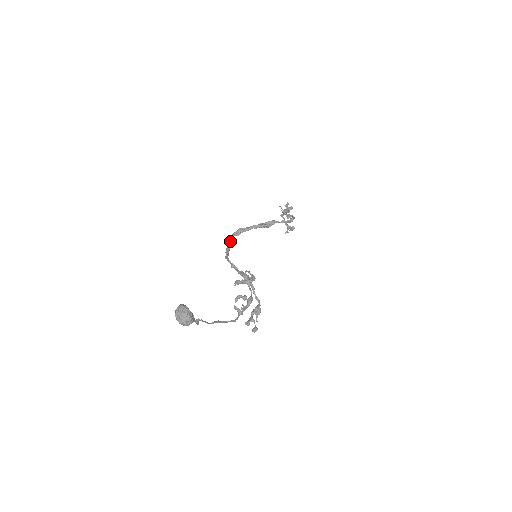
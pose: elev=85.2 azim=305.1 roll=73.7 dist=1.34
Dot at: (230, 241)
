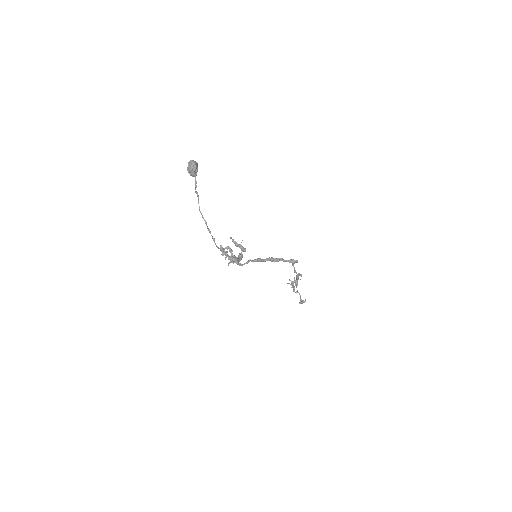
Dot at: (246, 262)
